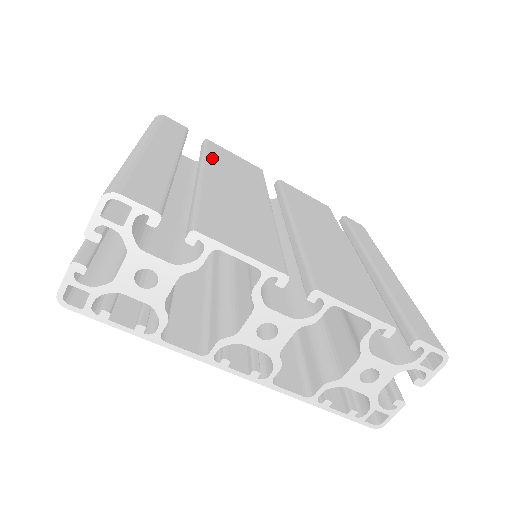
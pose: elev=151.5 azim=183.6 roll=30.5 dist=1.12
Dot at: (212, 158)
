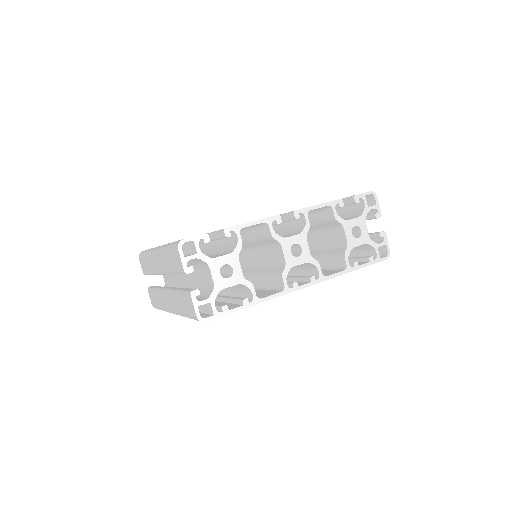
Dot at: occluded
